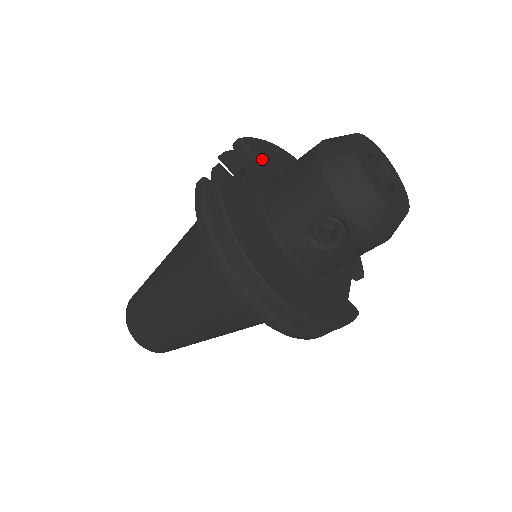
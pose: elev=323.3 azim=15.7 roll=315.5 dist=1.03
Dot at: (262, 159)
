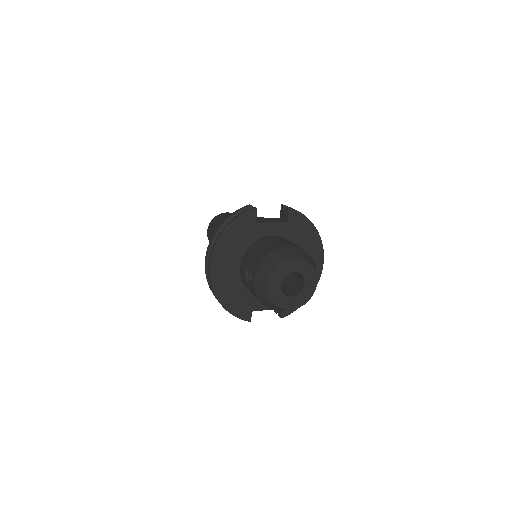
Dot at: (291, 225)
